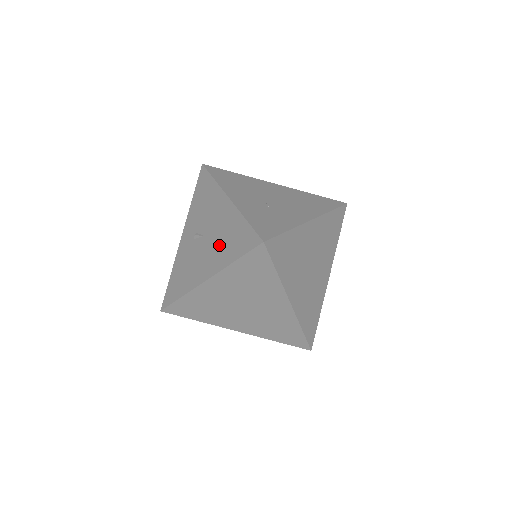
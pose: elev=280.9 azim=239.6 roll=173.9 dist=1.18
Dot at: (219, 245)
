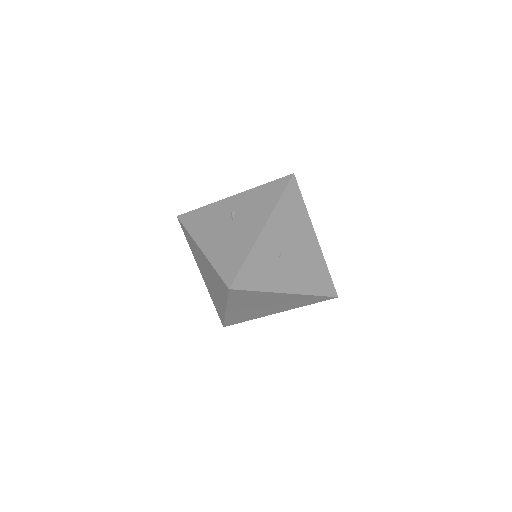
Dot at: (226, 244)
